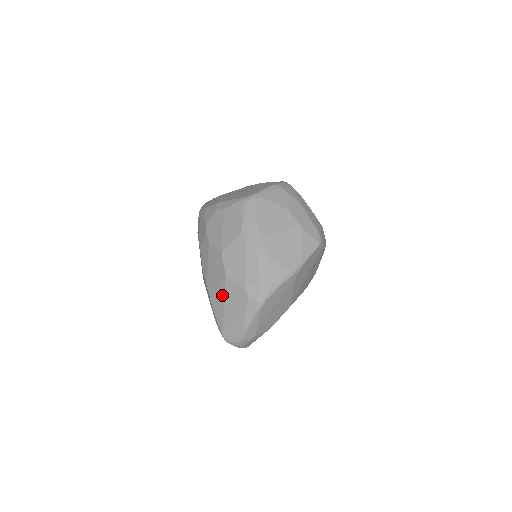
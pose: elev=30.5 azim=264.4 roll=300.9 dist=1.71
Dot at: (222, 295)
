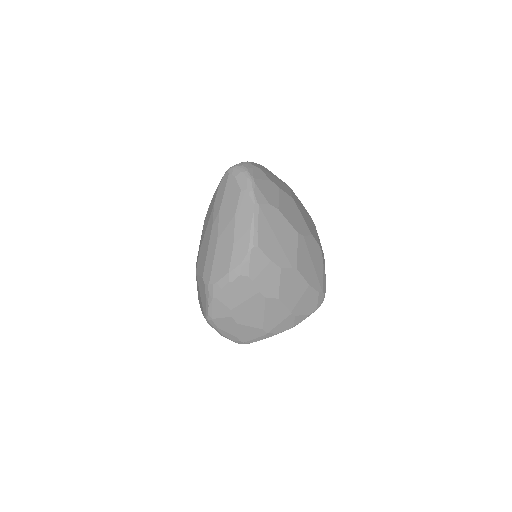
Dot at: occluded
